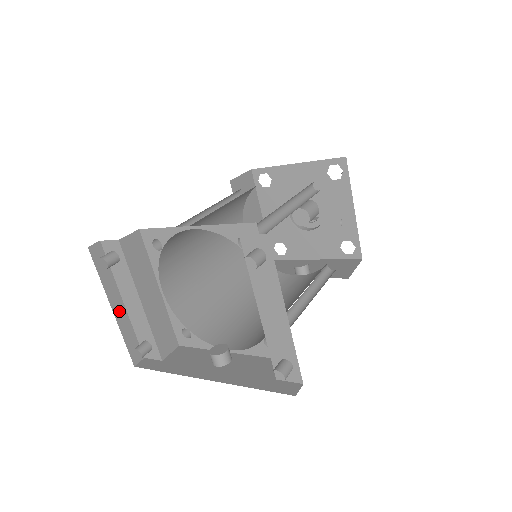
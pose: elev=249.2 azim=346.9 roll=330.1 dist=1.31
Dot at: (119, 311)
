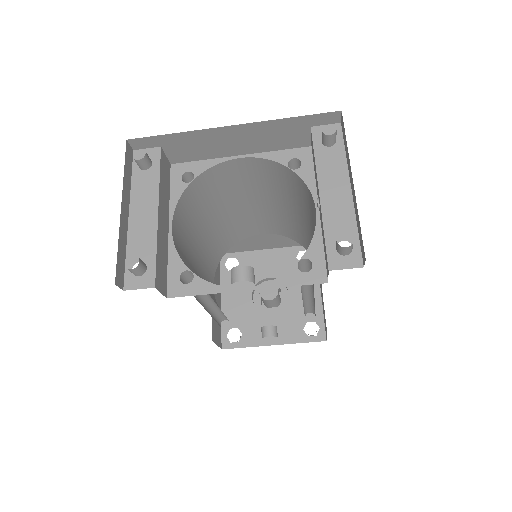
Dot at: (124, 217)
